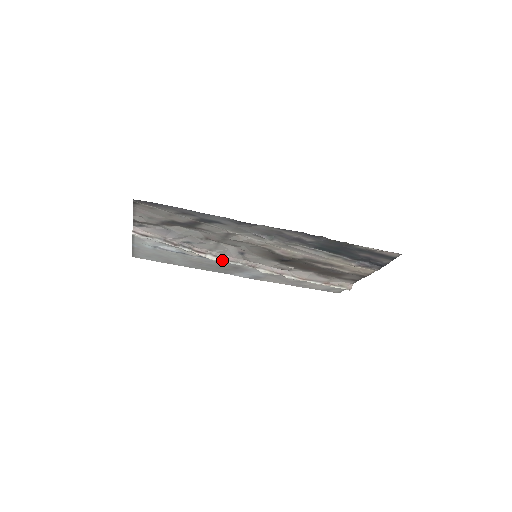
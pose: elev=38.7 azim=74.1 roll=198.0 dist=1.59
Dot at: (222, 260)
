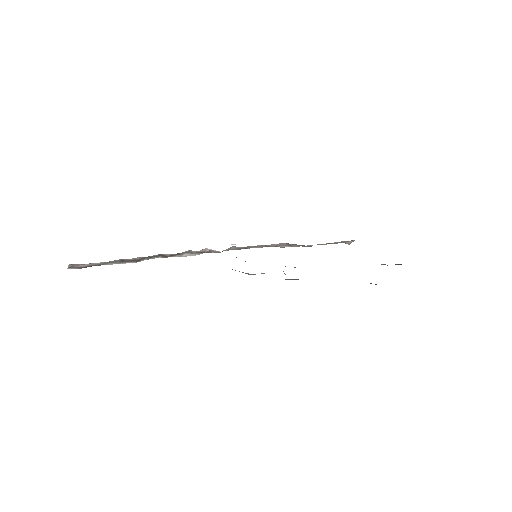
Dot at: (203, 252)
